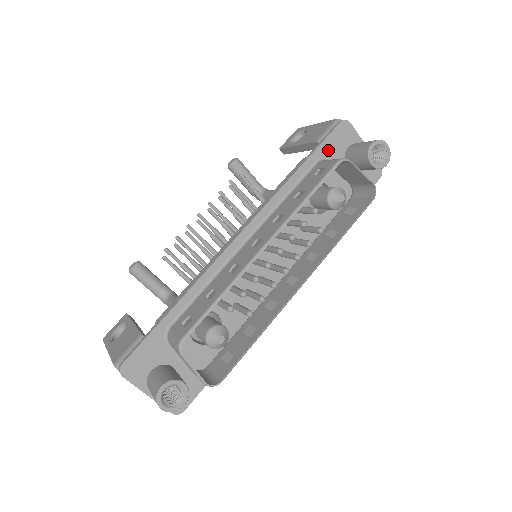
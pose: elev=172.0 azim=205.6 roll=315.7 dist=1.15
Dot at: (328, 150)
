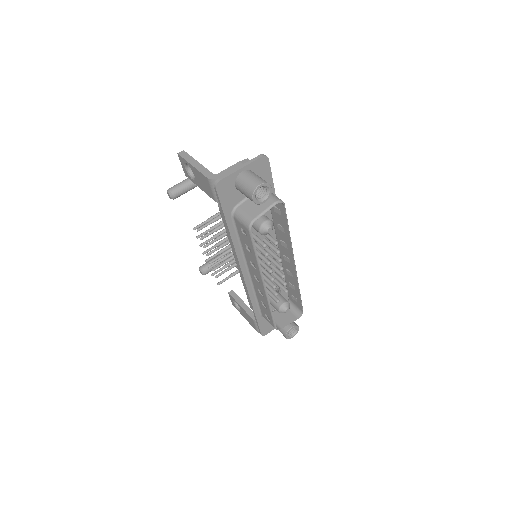
Dot at: (229, 205)
